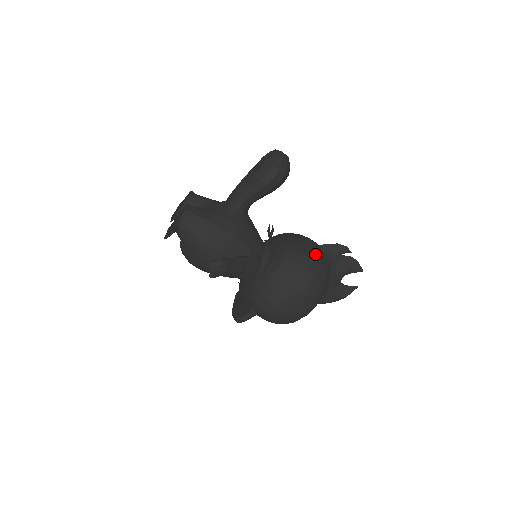
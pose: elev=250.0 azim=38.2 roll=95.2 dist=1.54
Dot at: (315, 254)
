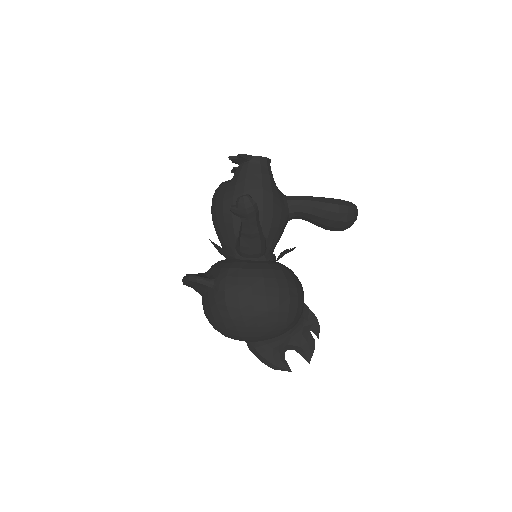
Dot at: (302, 298)
